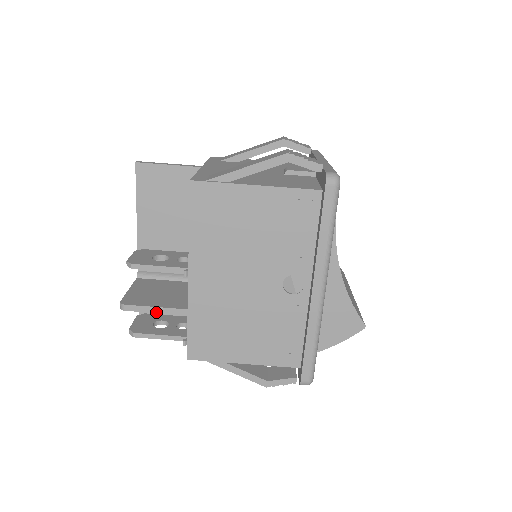
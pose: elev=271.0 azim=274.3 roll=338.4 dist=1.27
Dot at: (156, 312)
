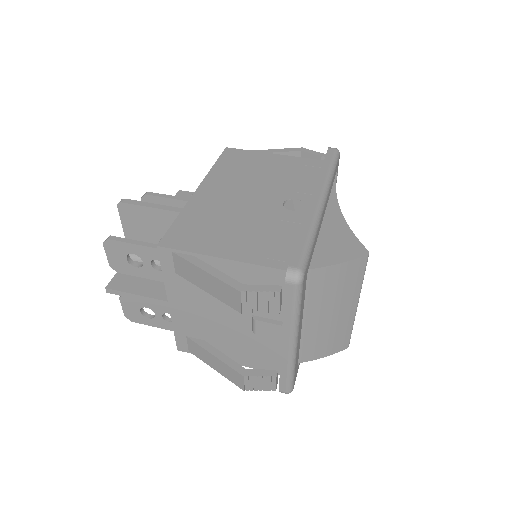
Dot at: (151, 207)
